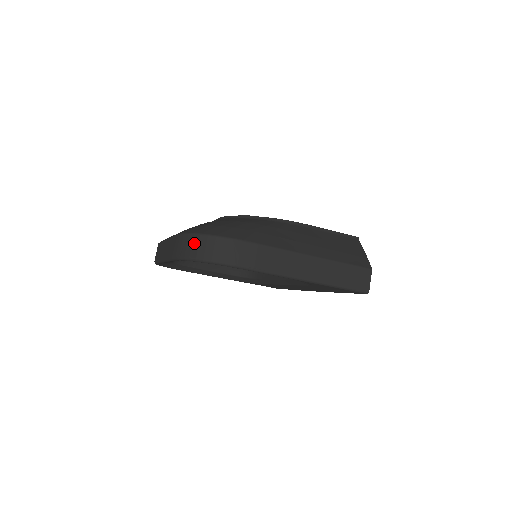
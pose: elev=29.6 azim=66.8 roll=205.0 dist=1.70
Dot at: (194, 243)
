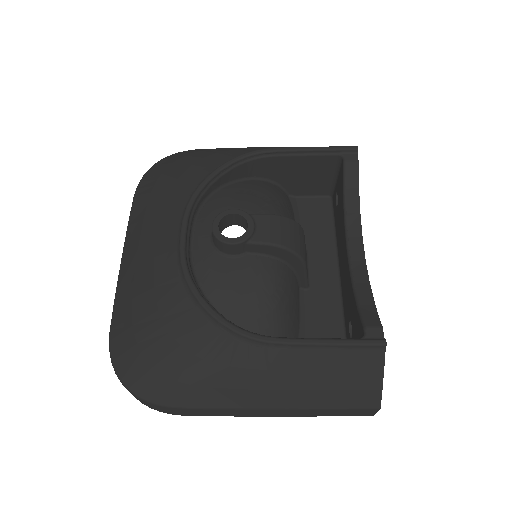
Dot at: occluded
